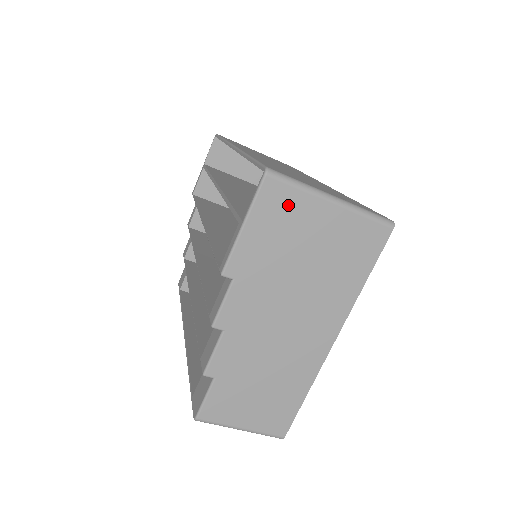
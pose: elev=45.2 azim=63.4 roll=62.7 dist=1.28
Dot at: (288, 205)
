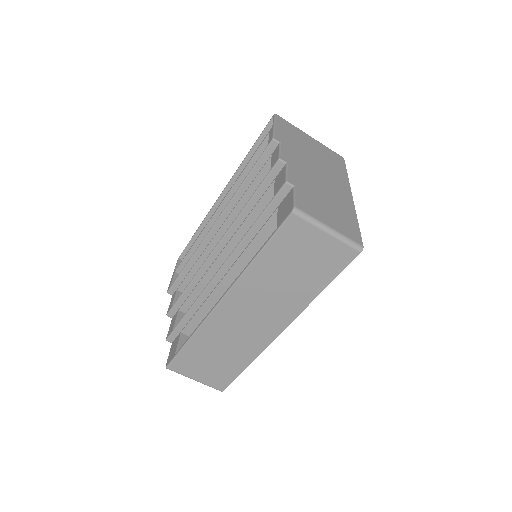
Dot at: (291, 128)
